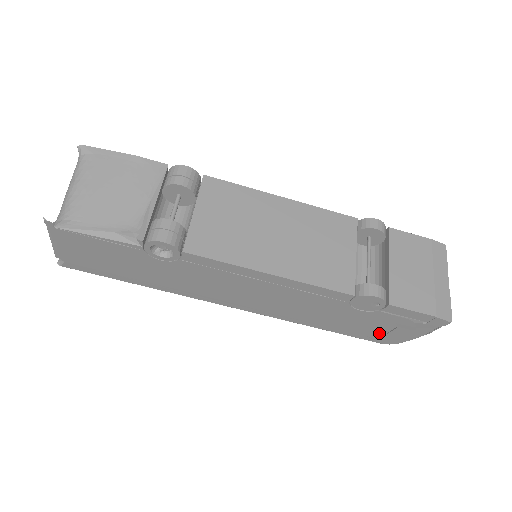
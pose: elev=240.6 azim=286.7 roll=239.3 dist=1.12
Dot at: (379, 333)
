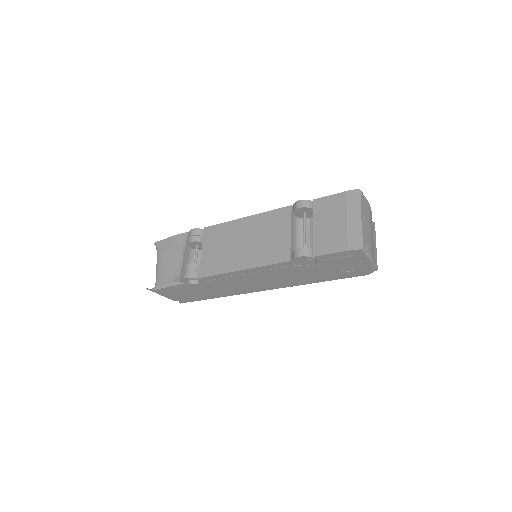
Dot at: (350, 271)
